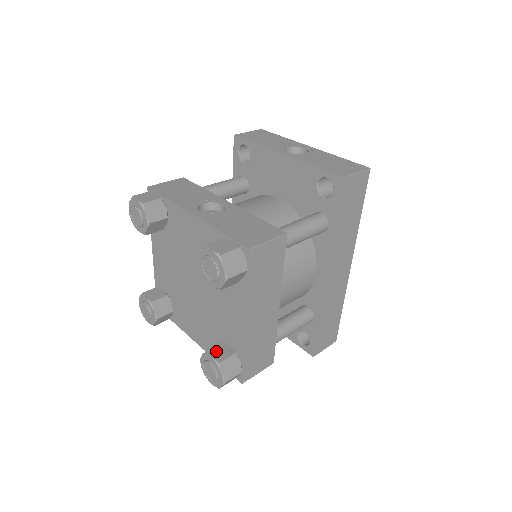
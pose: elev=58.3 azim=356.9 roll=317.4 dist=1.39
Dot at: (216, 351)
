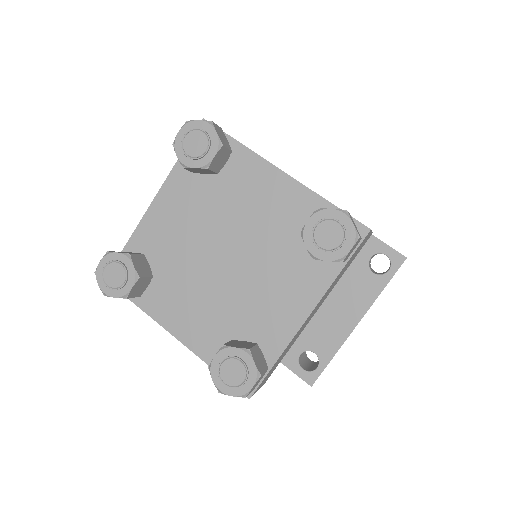
Dot at: occluded
